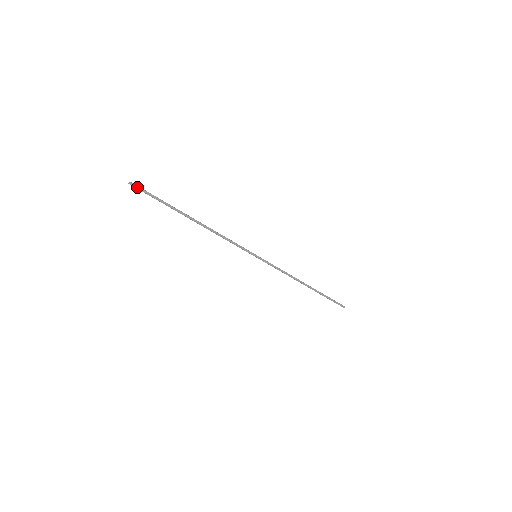
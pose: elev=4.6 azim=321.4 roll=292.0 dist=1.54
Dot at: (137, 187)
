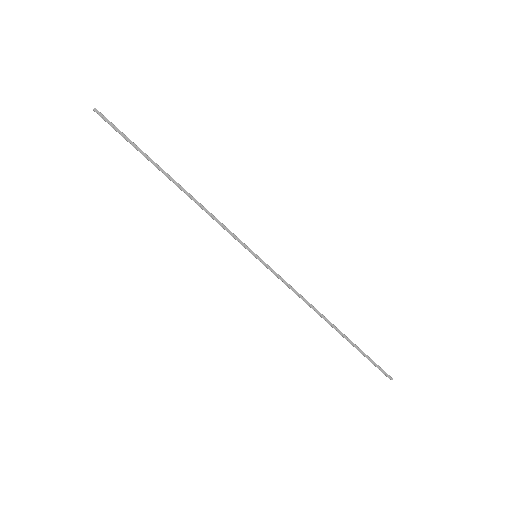
Dot at: (103, 117)
